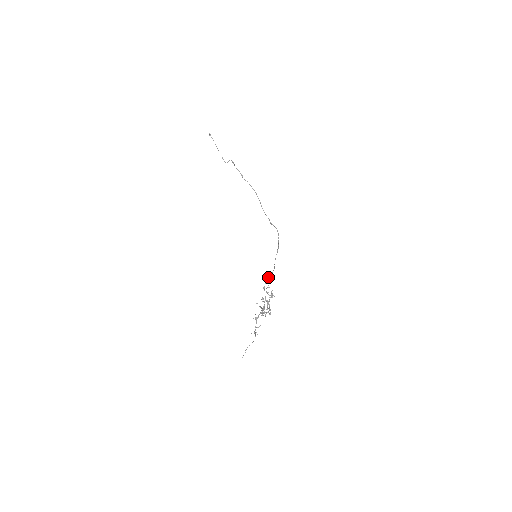
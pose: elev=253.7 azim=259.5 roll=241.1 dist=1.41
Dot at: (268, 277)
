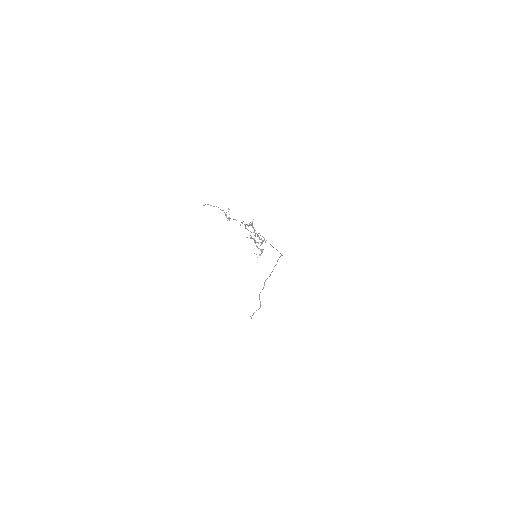
Dot at: occluded
